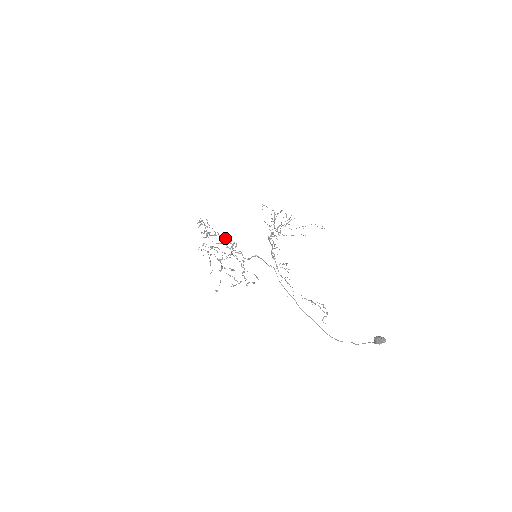
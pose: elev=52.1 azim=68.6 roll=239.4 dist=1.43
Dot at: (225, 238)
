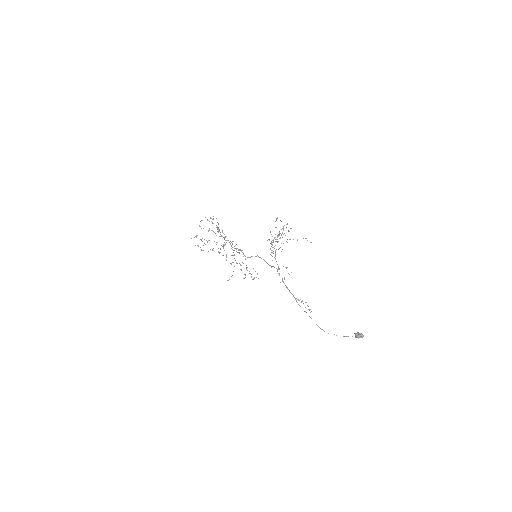
Dot at: occluded
